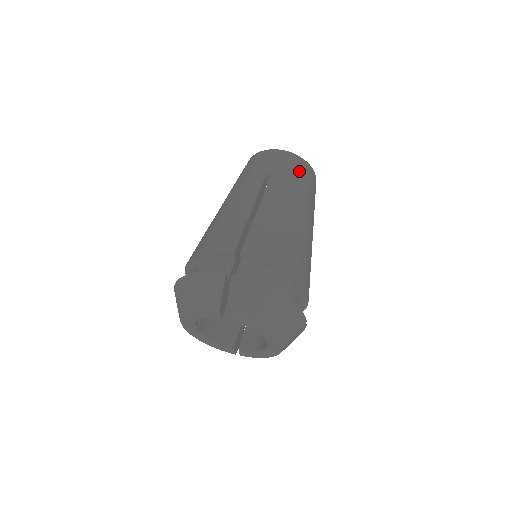
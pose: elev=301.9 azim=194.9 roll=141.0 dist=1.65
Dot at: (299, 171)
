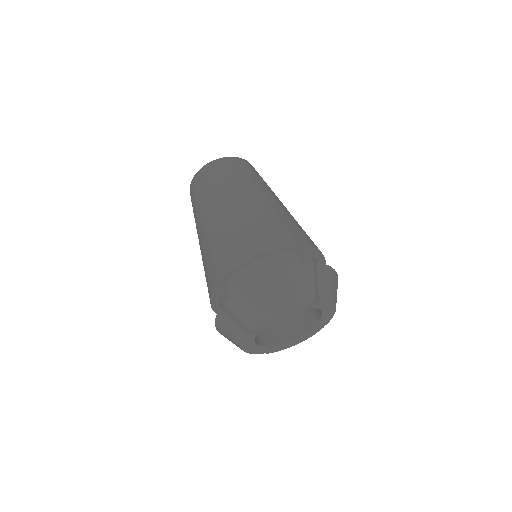
Dot at: (212, 175)
